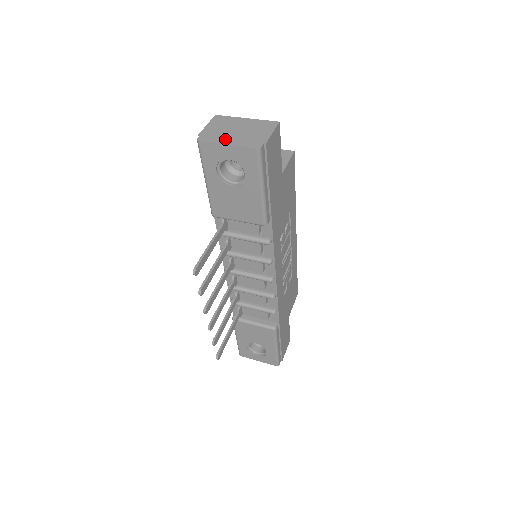
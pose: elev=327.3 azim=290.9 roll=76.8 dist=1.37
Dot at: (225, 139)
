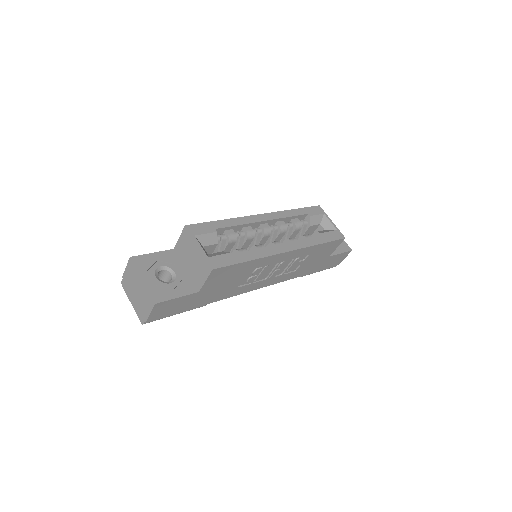
Dot at: (131, 297)
